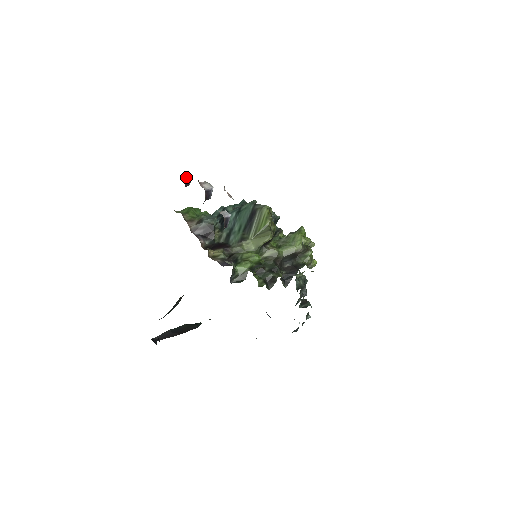
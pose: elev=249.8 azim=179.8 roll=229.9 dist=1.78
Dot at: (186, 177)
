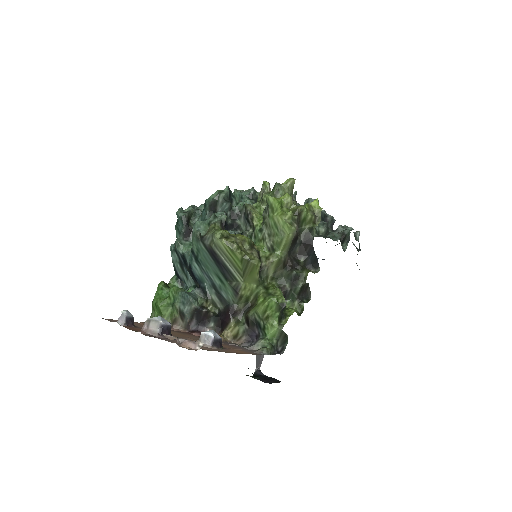
Dot at: (122, 320)
